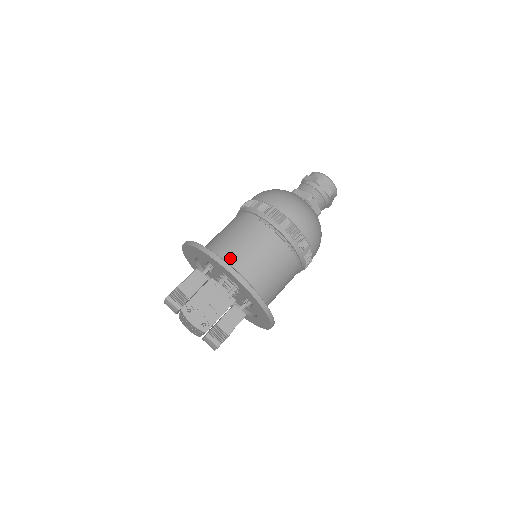
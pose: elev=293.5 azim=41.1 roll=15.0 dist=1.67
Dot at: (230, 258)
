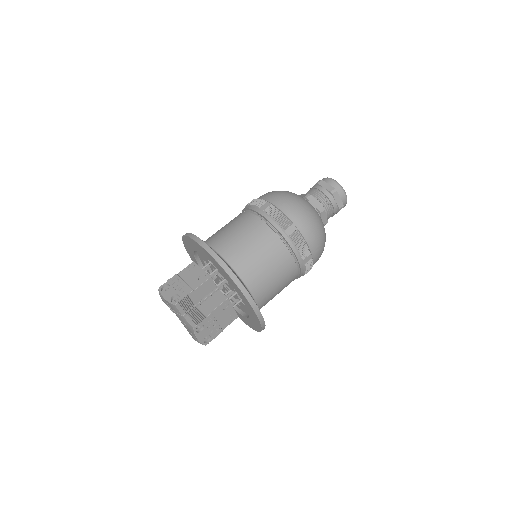
Dot at: (209, 241)
